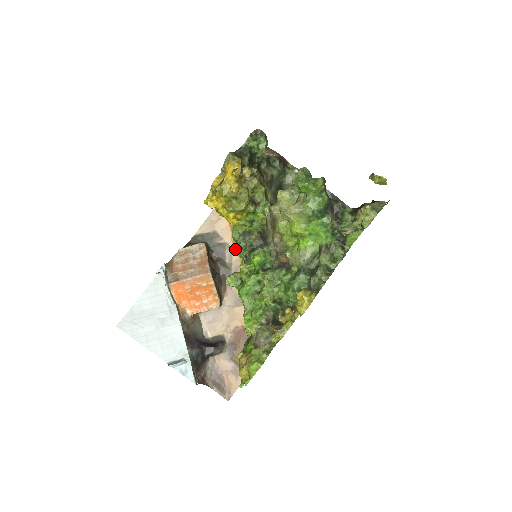
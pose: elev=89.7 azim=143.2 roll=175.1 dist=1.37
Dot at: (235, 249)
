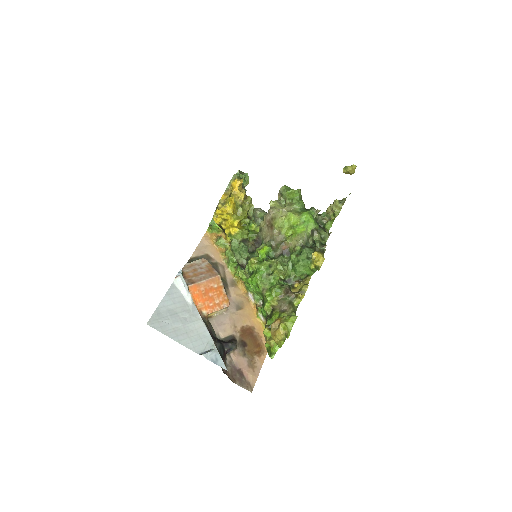
Dot at: (226, 266)
